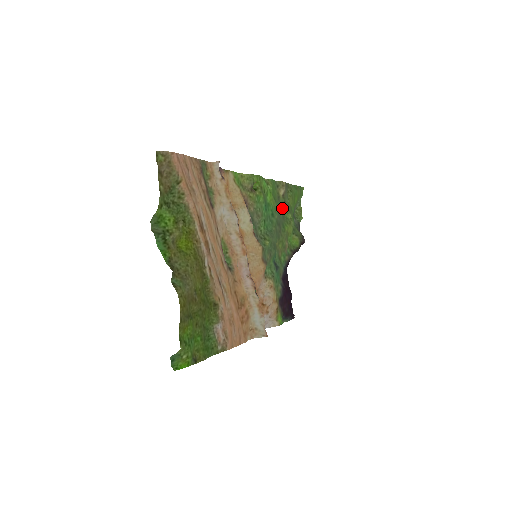
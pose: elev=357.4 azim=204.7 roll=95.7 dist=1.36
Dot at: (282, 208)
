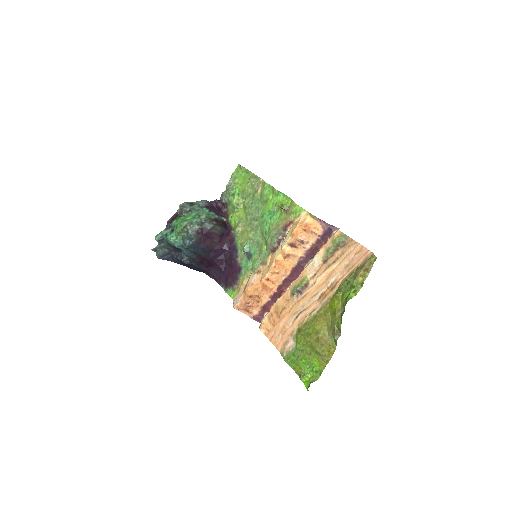
Dot at: (255, 202)
